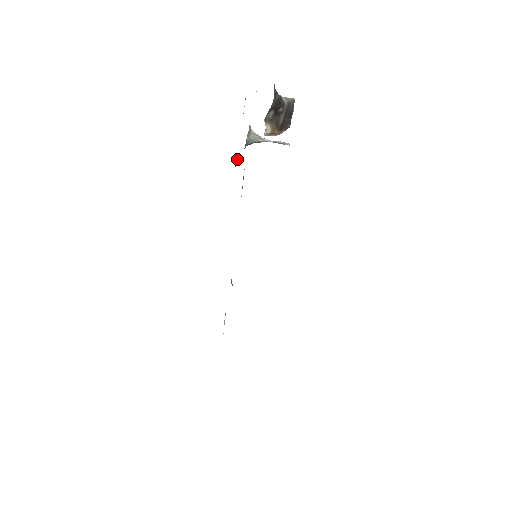
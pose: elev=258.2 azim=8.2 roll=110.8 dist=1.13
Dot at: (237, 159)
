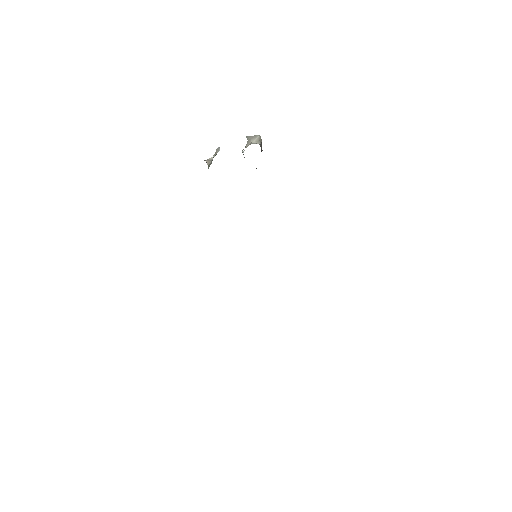
Dot at: occluded
